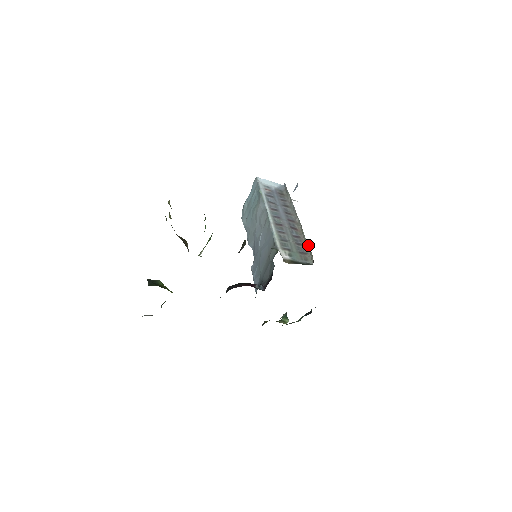
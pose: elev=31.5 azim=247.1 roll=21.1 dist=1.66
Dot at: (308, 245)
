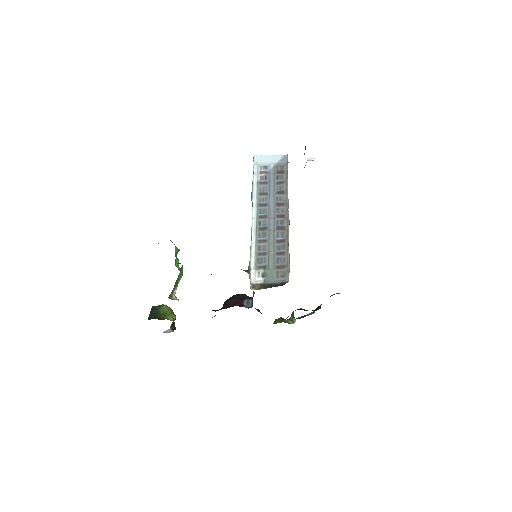
Dot at: (289, 254)
